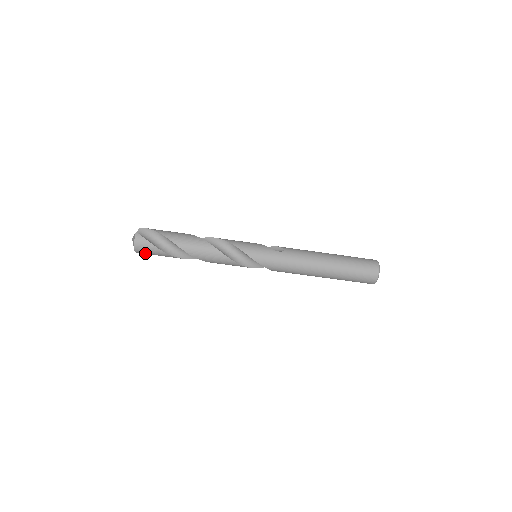
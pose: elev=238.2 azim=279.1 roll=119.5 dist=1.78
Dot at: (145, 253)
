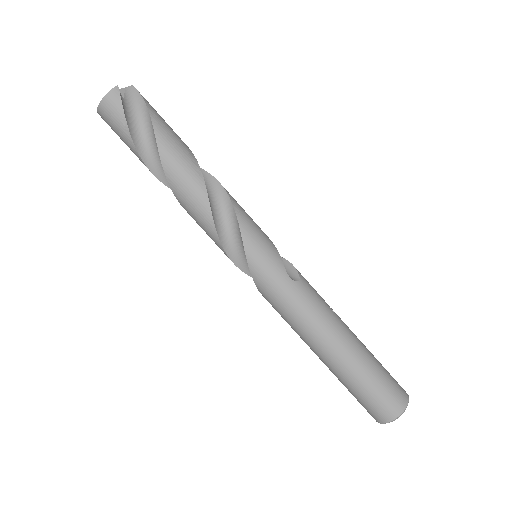
Dot at: (110, 126)
